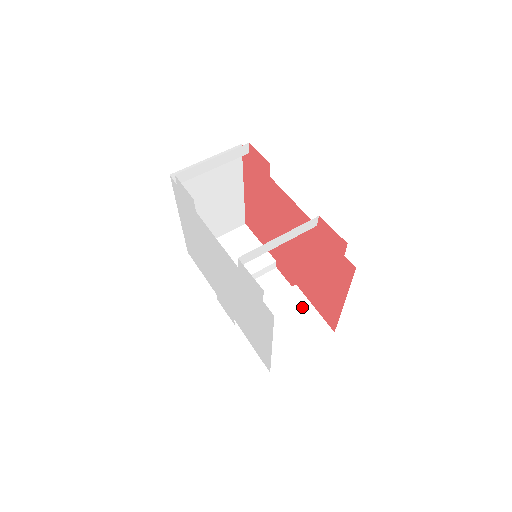
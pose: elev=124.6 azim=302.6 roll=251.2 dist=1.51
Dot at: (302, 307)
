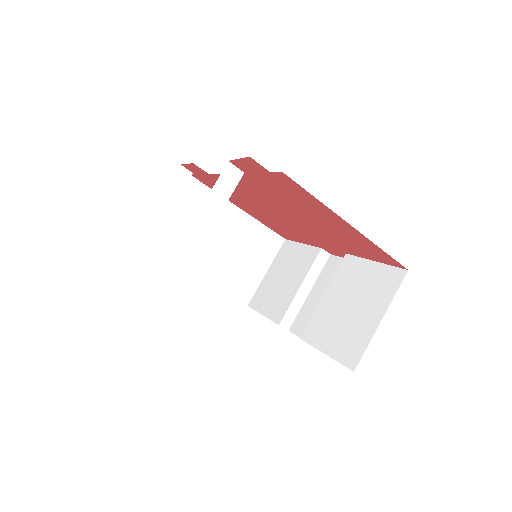
Dot at: (361, 272)
